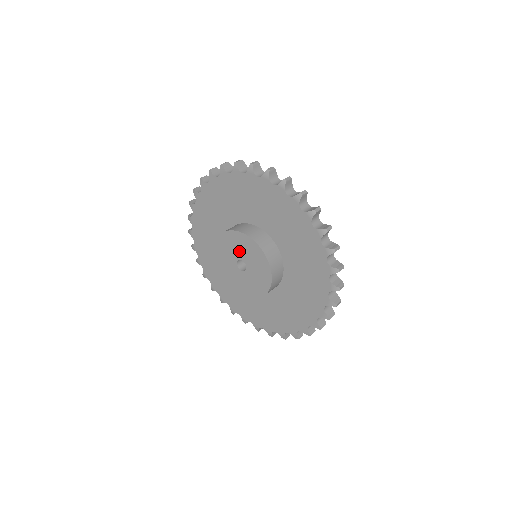
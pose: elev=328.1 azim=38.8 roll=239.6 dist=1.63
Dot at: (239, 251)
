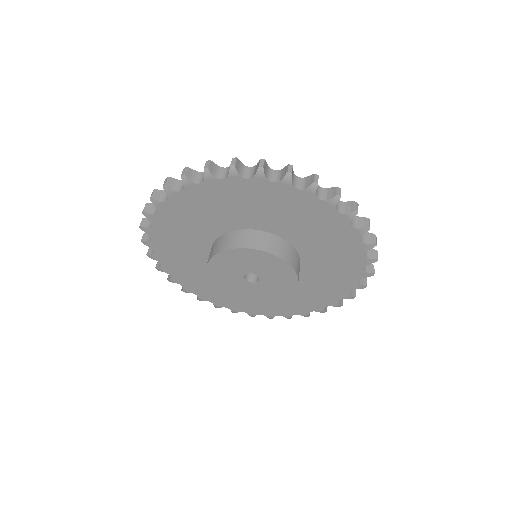
Dot at: (234, 271)
